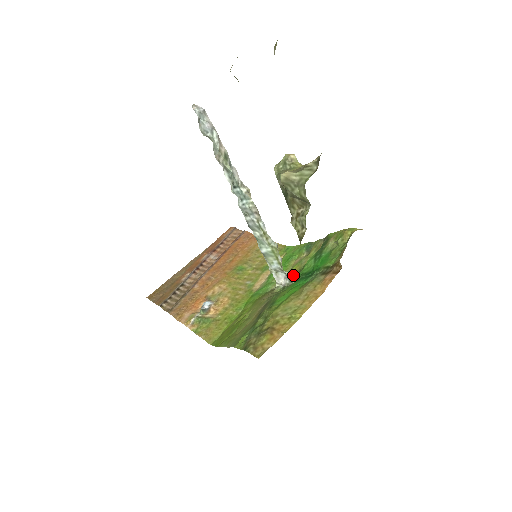
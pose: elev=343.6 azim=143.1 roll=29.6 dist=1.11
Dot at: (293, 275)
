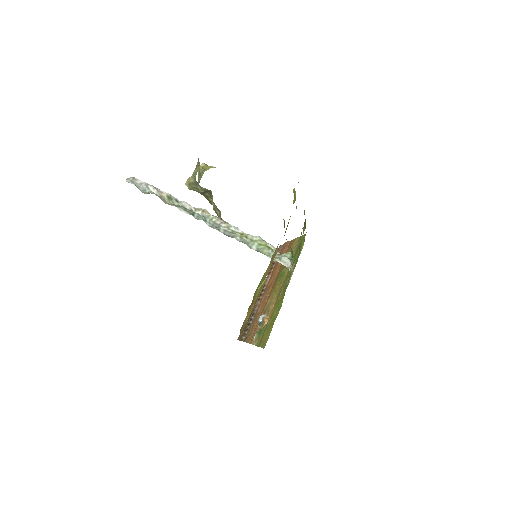
Dot at: (289, 253)
